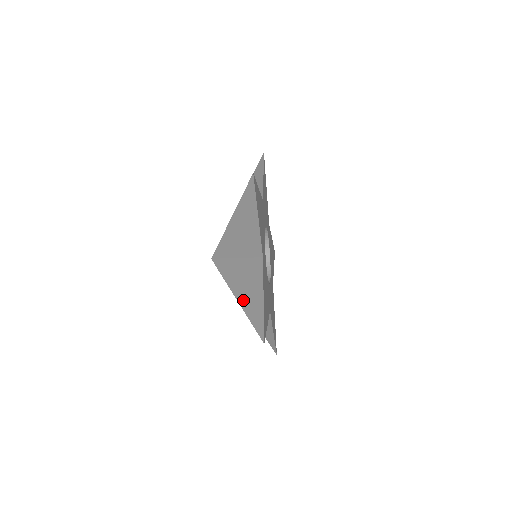
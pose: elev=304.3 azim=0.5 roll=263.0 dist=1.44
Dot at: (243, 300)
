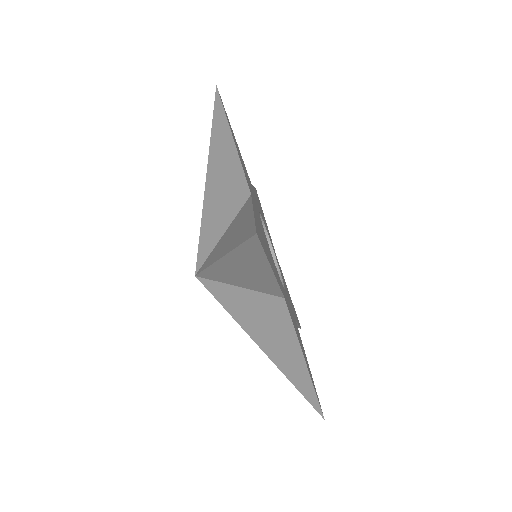
Dot at: (271, 352)
